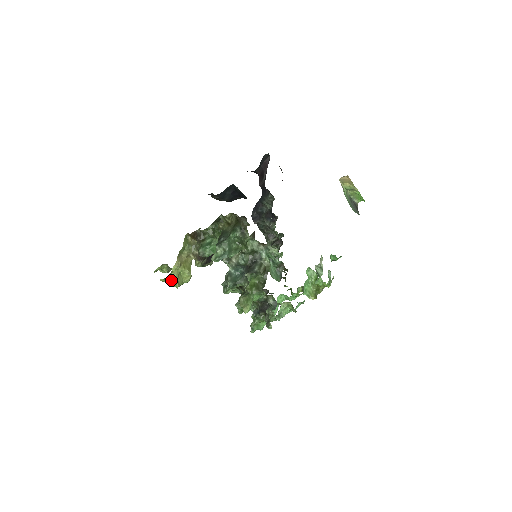
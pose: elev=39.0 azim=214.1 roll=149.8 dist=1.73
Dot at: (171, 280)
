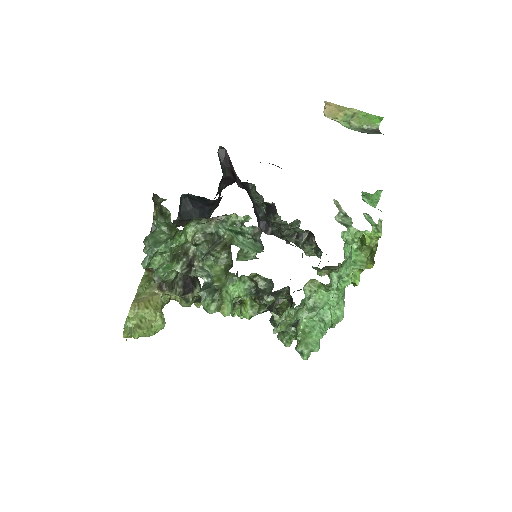
Dot at: (131, 329)
